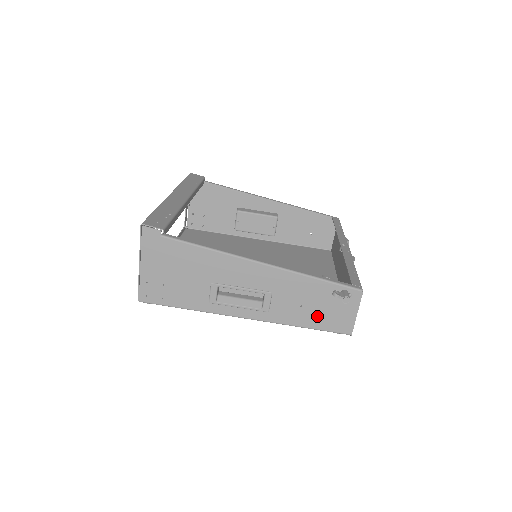
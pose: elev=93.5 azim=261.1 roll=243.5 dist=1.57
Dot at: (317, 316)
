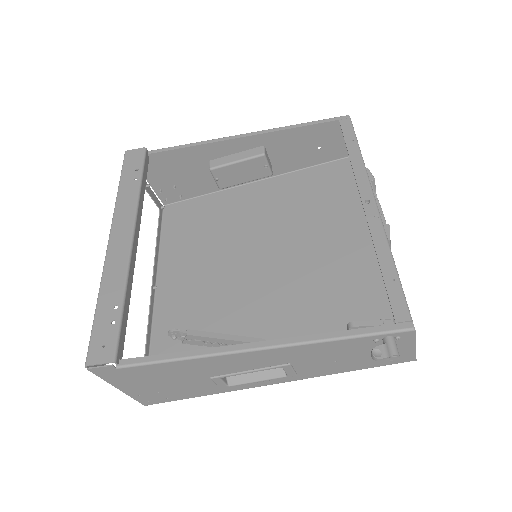
Dot at: (361, 361)
